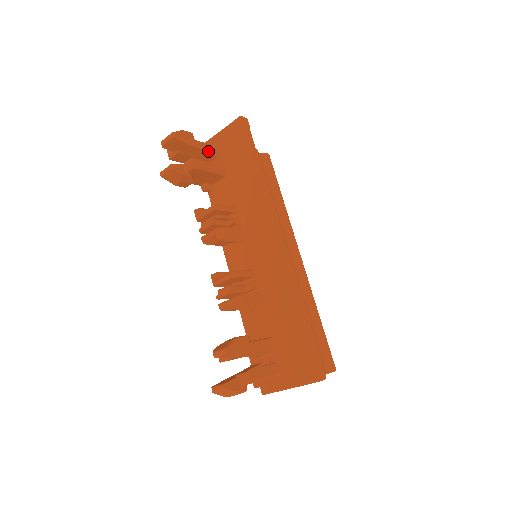
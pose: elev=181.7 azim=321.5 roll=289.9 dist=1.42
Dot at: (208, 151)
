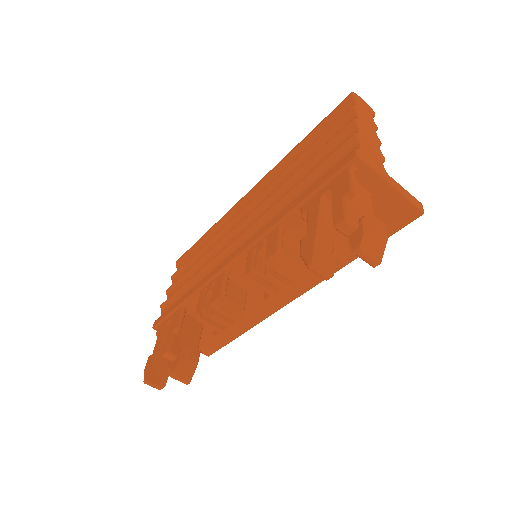
Dot at: occluded
